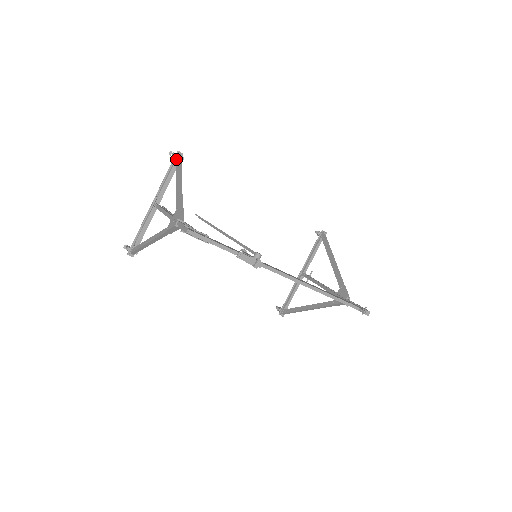
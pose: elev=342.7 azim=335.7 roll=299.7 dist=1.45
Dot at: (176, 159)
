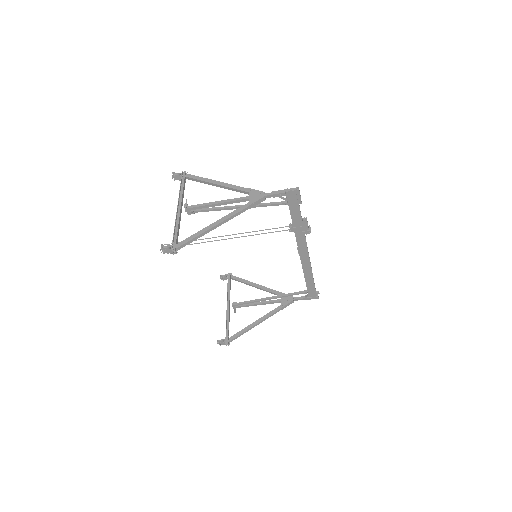
Dot at: (186, 176)
